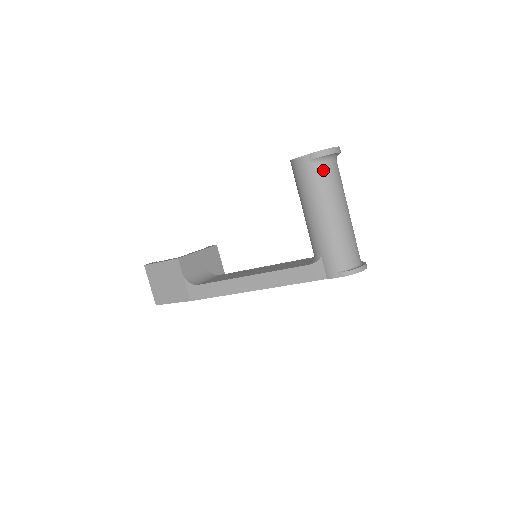
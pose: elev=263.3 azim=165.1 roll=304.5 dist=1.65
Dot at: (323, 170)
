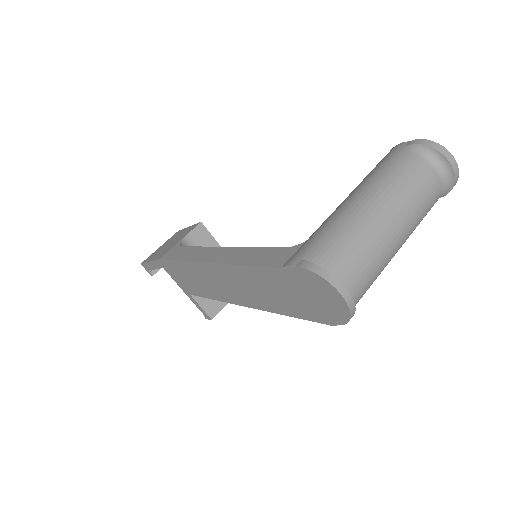
Dot at: (410, 160)
